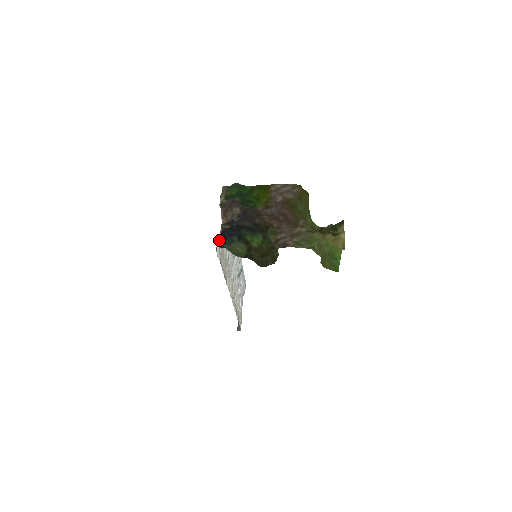
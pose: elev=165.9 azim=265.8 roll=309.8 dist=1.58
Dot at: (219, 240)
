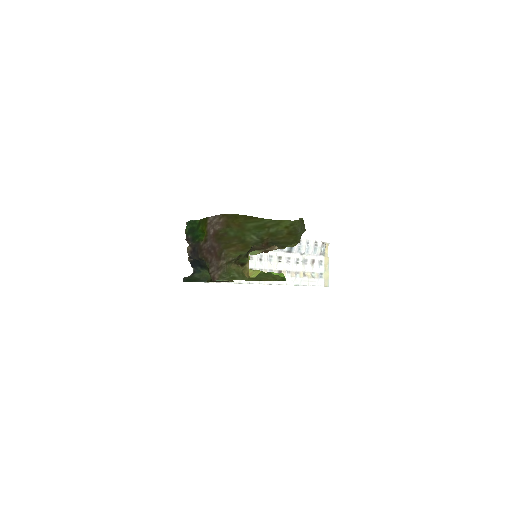
Dot at: (193, 269)
